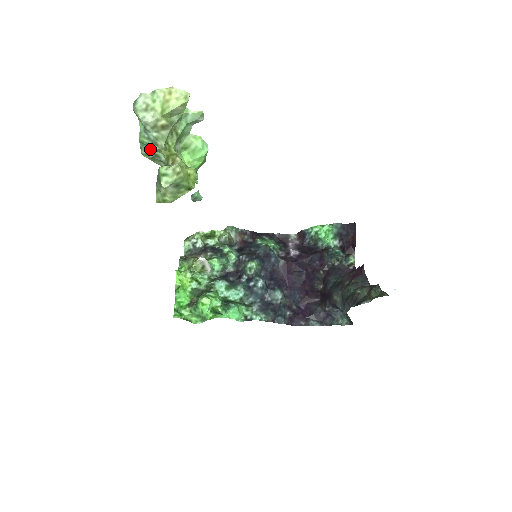
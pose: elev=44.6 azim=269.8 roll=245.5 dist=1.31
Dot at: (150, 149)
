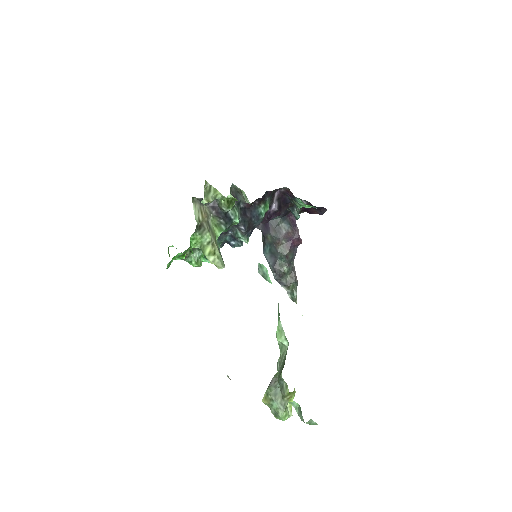
Dot at: occluded
